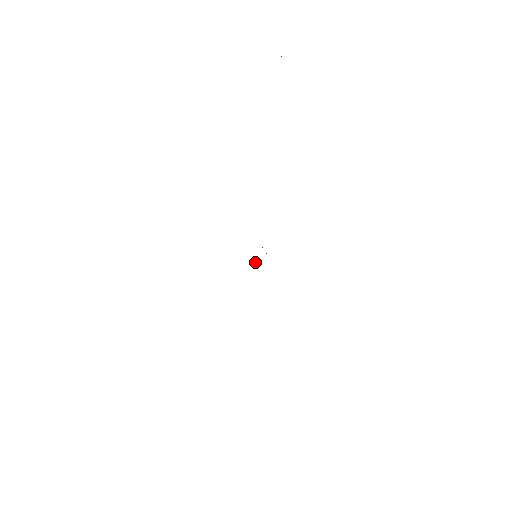
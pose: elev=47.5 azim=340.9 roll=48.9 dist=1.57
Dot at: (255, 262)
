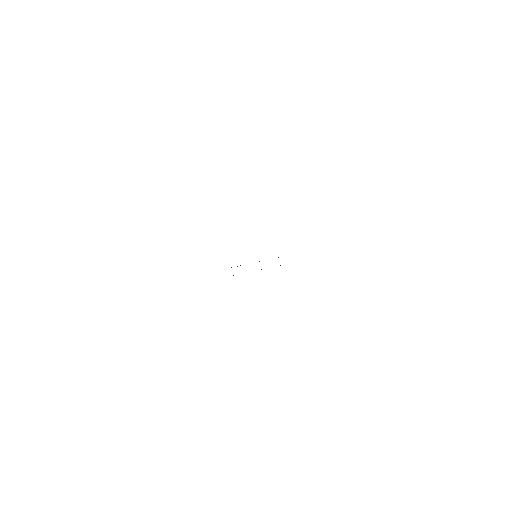
Dot at: occluded
